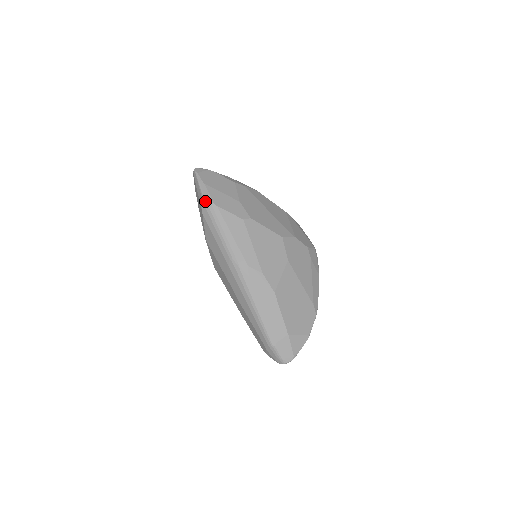
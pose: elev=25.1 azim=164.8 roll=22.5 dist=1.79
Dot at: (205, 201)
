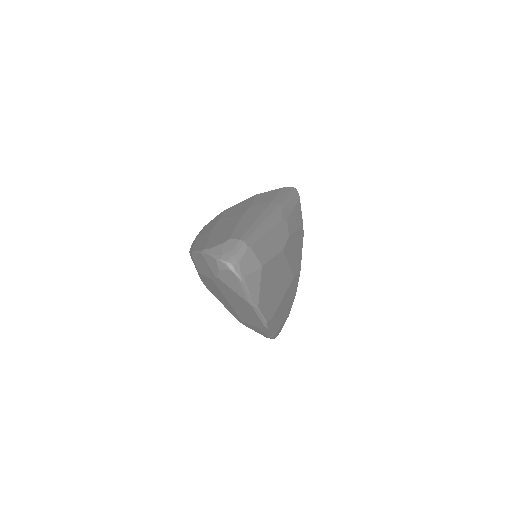
Dot at: (295, 189)
